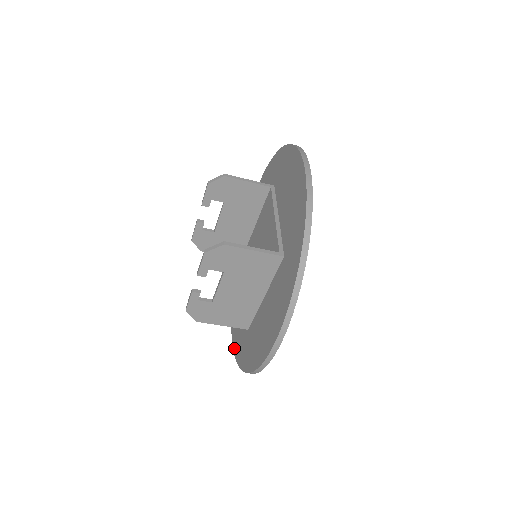
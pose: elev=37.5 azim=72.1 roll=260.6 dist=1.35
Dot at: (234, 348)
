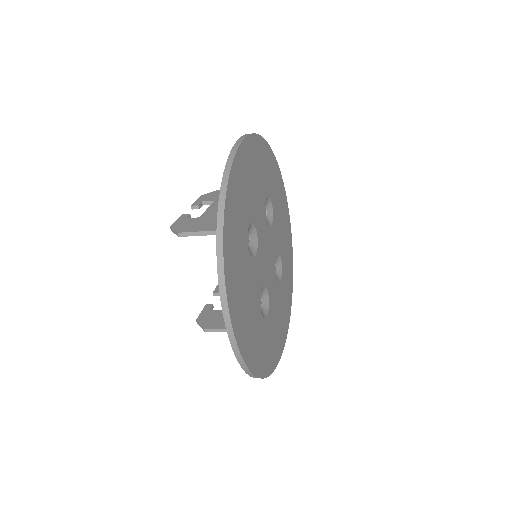
Dot at: occluded
